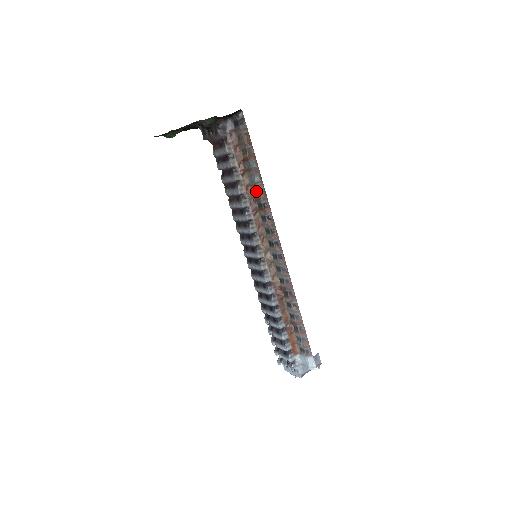
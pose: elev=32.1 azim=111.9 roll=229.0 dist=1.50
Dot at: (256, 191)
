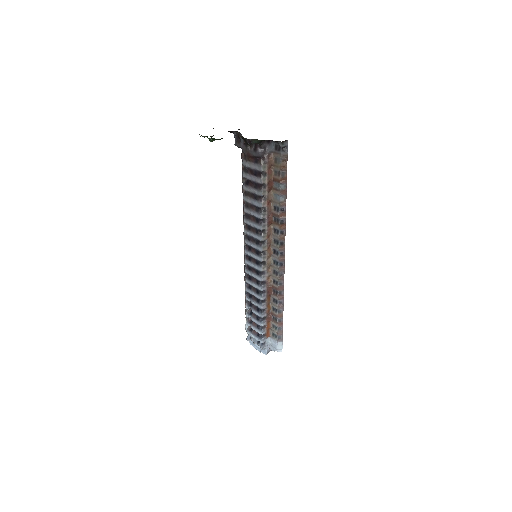
Dot at: (277, 208)
